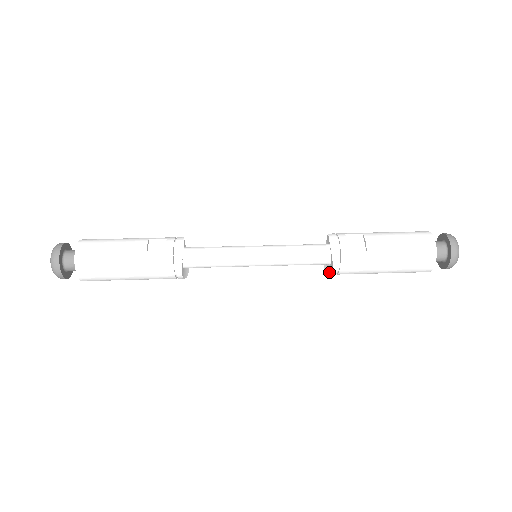
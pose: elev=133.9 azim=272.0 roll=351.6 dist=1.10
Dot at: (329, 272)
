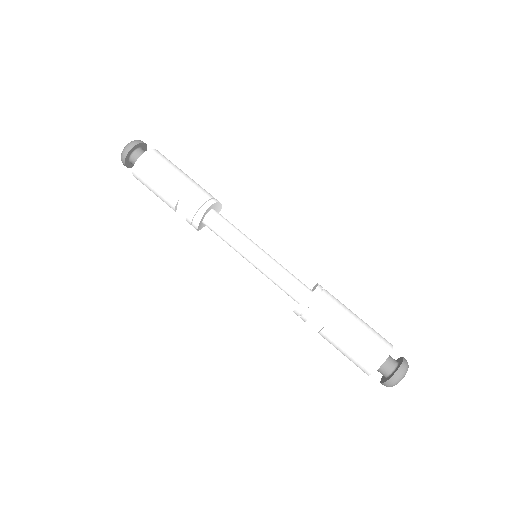
Dot at: occluded
